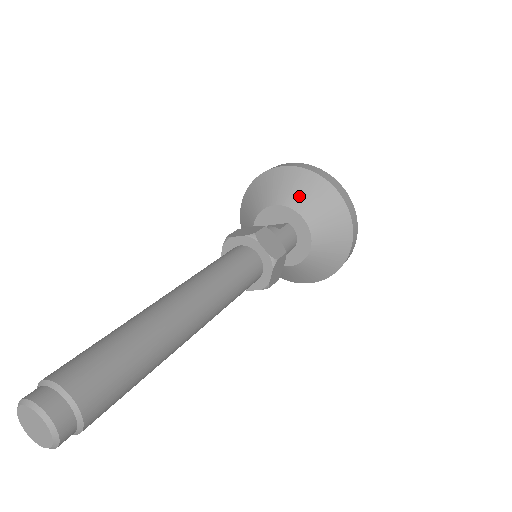
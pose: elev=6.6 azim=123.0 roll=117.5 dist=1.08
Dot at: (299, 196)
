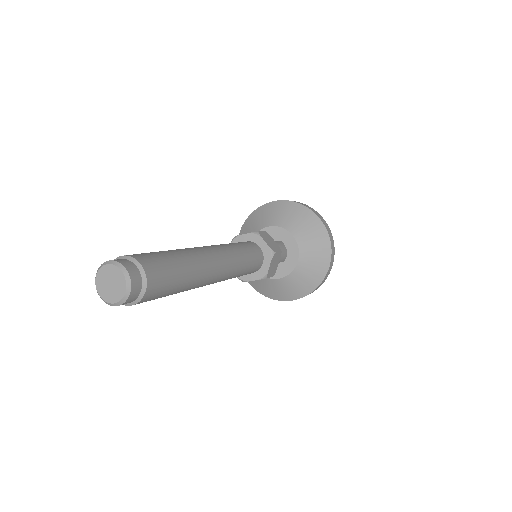
Dot at: (289, 220)
